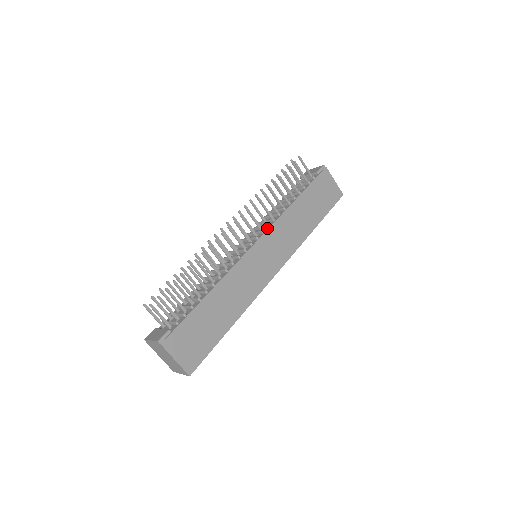
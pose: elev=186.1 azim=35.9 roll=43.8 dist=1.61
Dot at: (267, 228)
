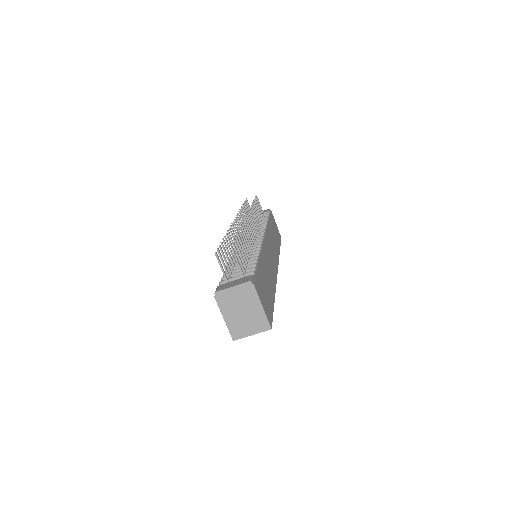
Dot at: occluded
